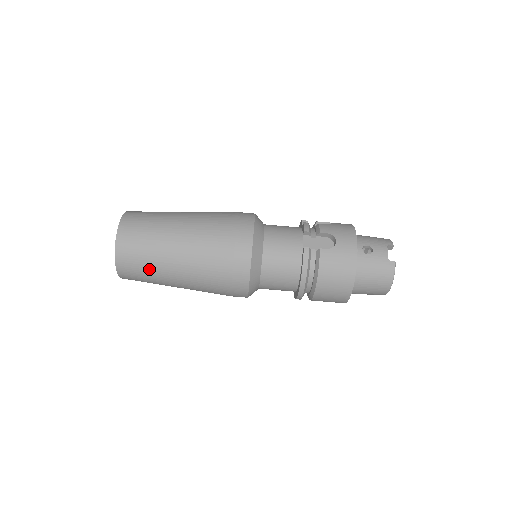
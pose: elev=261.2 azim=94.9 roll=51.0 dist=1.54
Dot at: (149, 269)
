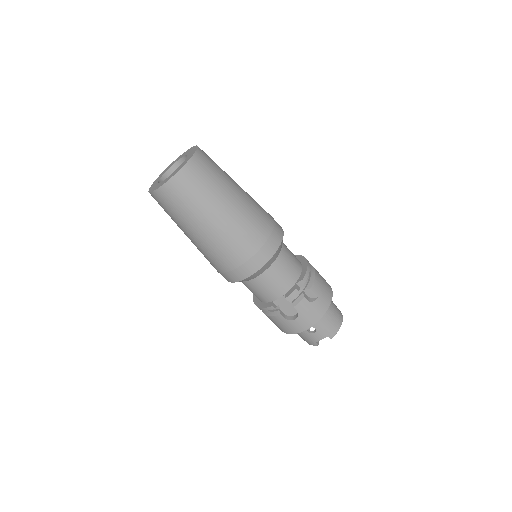
Dot at: occluded
